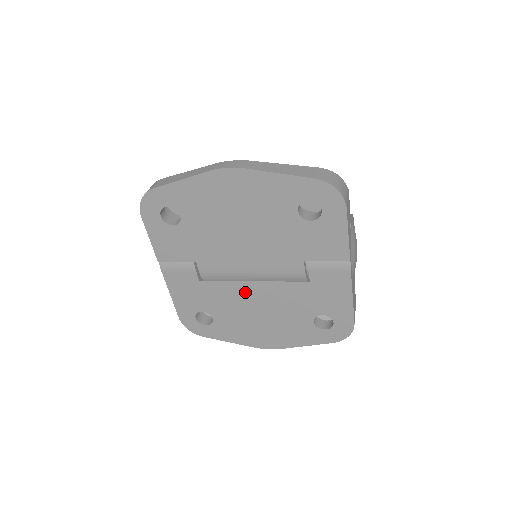
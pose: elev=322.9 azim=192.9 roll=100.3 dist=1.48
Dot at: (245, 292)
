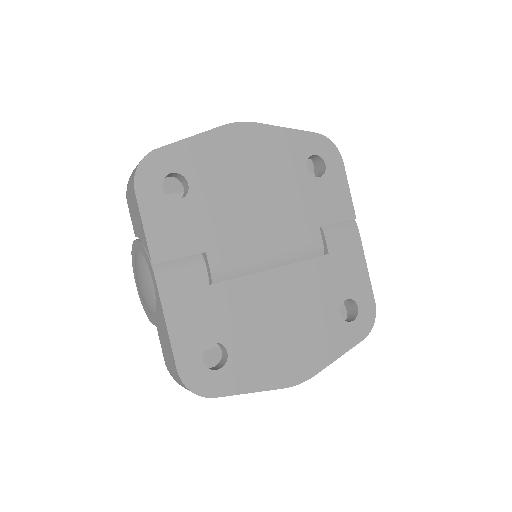
Dot at: (266, 288)
